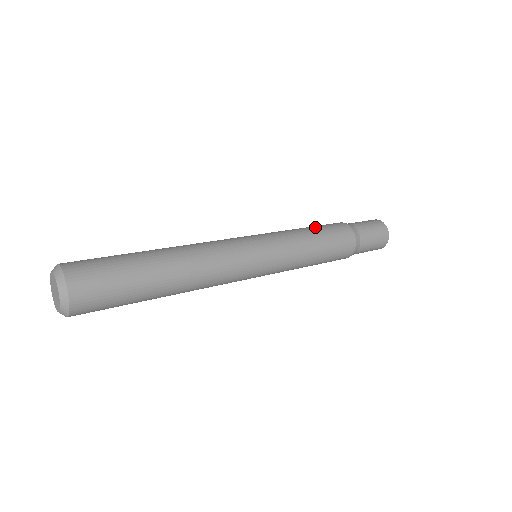
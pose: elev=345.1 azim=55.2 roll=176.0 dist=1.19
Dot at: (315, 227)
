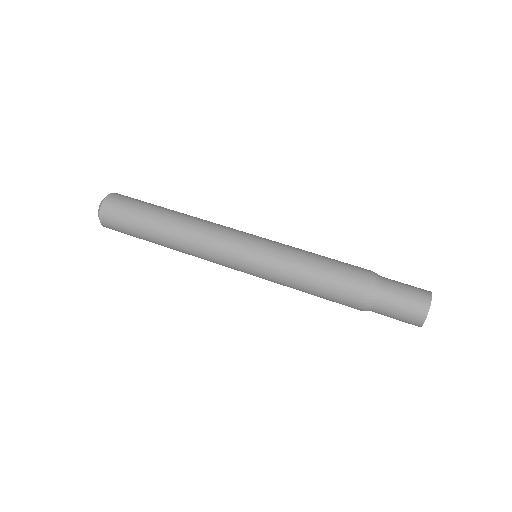
Dot at: (322, 280)
